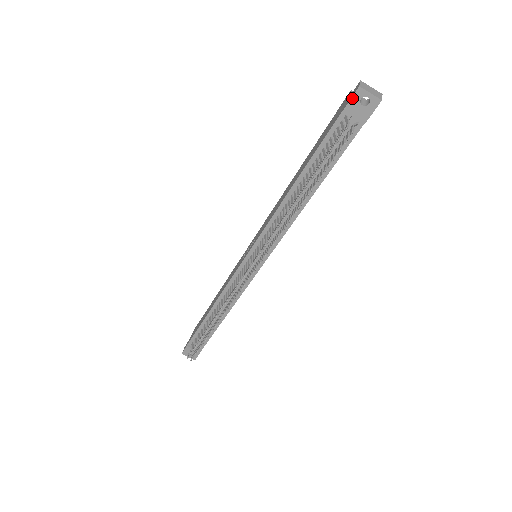
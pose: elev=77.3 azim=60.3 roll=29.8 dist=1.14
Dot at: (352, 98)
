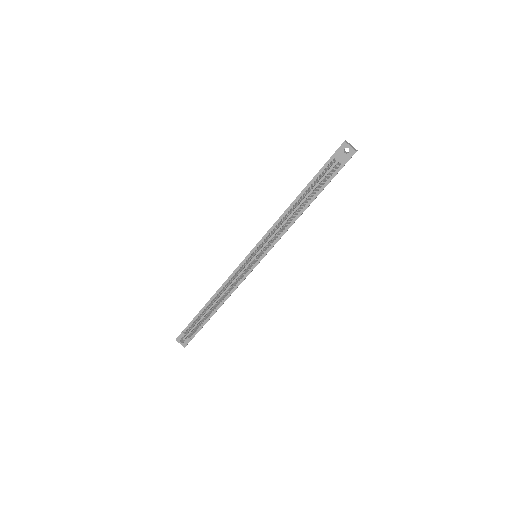
Dot at: (339, 148)
